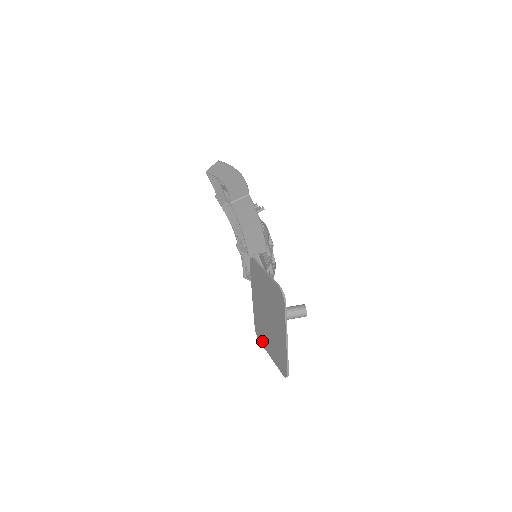
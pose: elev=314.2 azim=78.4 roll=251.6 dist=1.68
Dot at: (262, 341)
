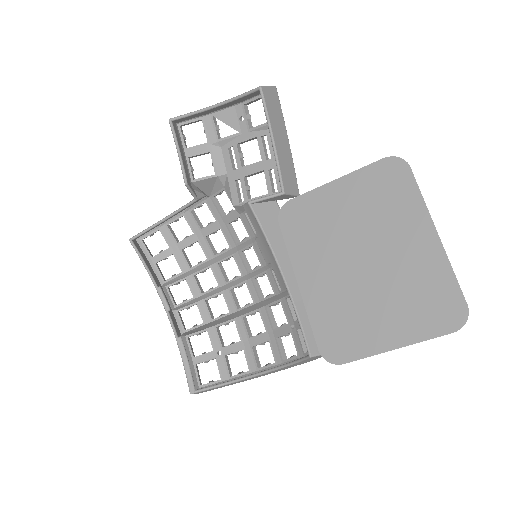
Dot at: (356, 348)
